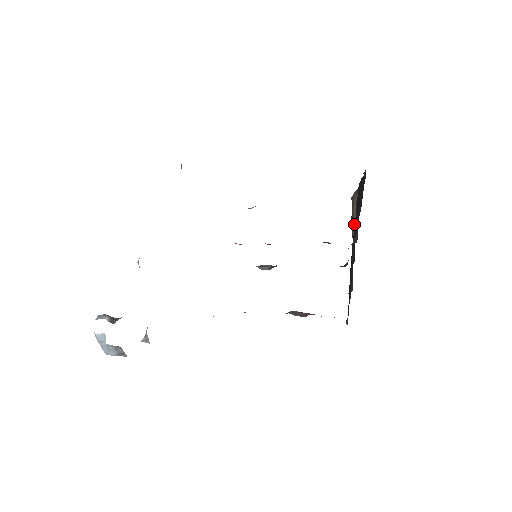
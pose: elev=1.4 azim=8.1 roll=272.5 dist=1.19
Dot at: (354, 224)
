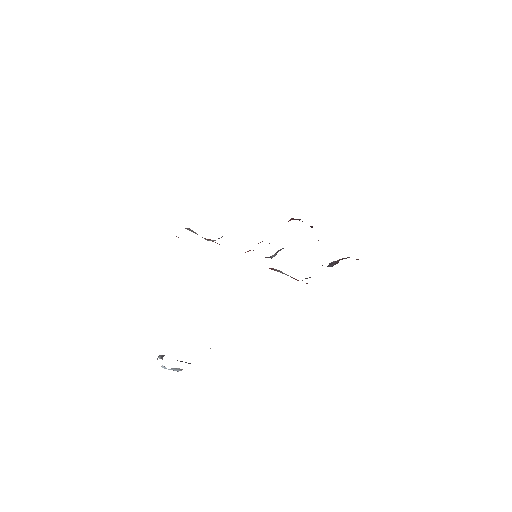
Dot at: occluded
